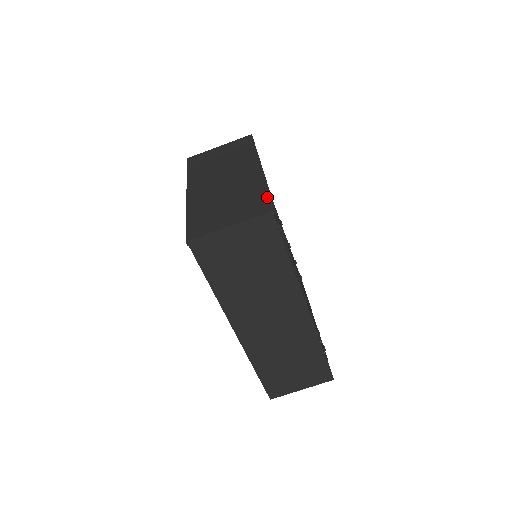
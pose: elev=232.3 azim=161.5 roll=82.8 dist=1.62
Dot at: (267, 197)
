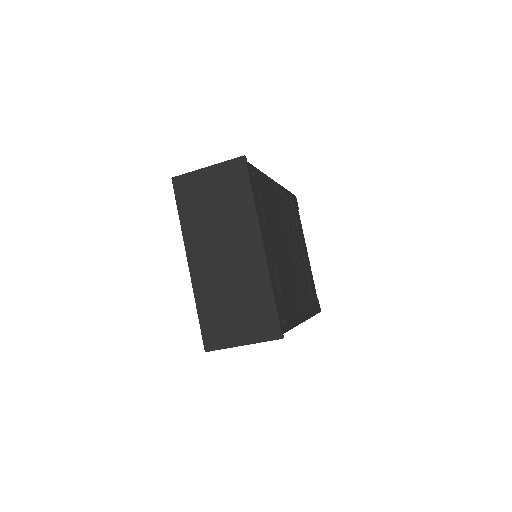
Dot at: (274, 313)
